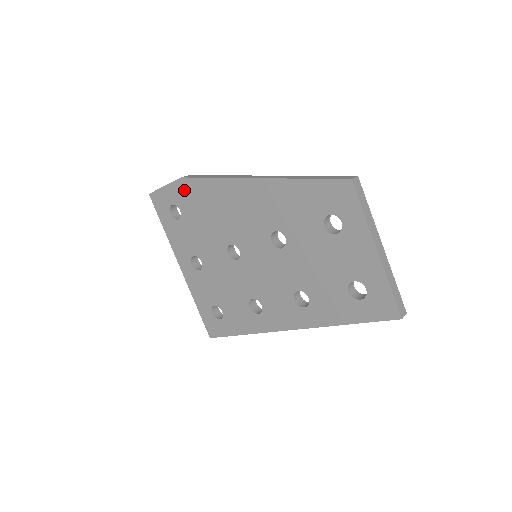
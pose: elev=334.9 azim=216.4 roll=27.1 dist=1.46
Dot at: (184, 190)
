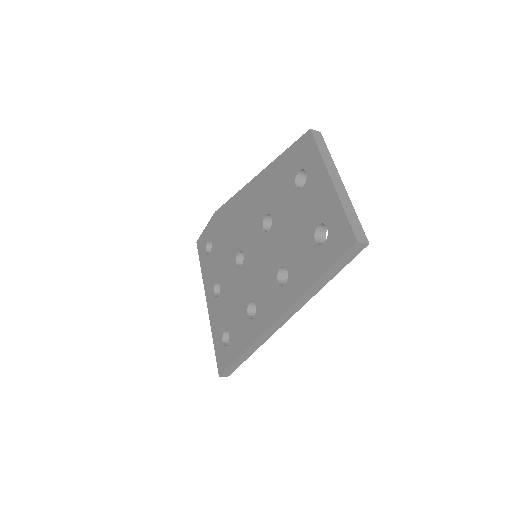
Dot at: (215, 222)
